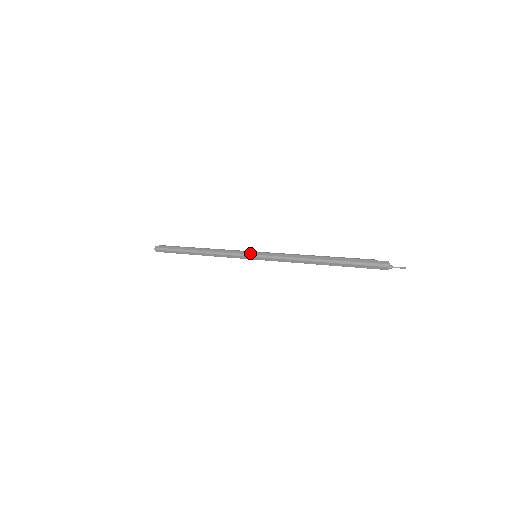
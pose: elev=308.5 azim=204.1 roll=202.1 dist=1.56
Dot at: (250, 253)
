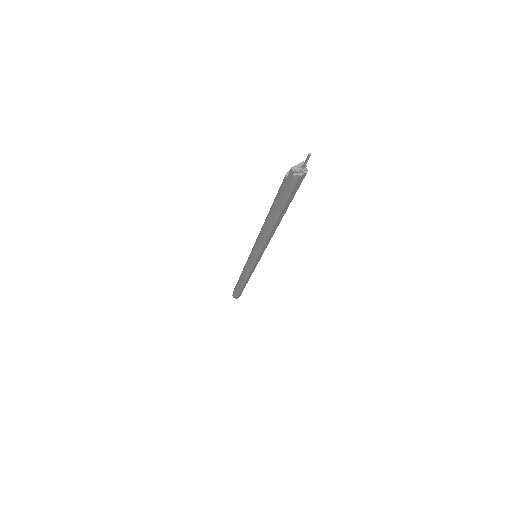
Dot at: (250, 261)
